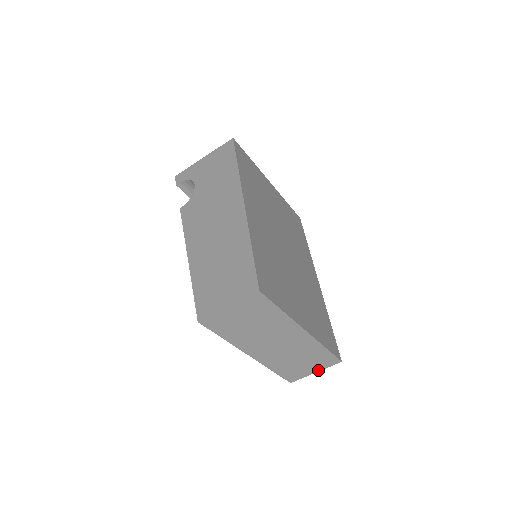
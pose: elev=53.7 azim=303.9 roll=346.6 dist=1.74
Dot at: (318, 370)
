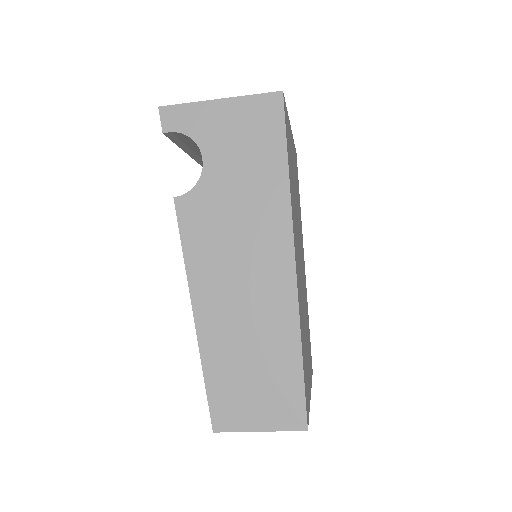
Dot at: occluded
